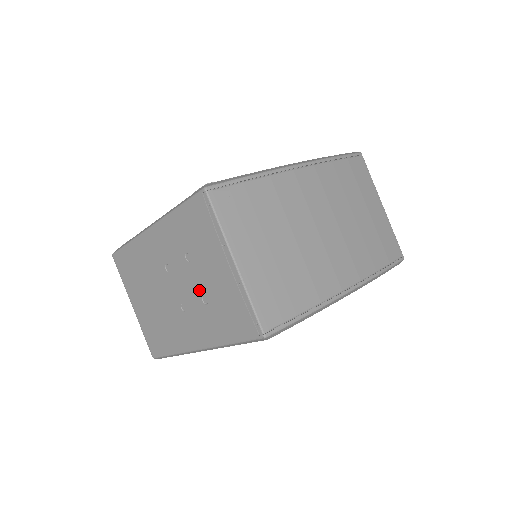
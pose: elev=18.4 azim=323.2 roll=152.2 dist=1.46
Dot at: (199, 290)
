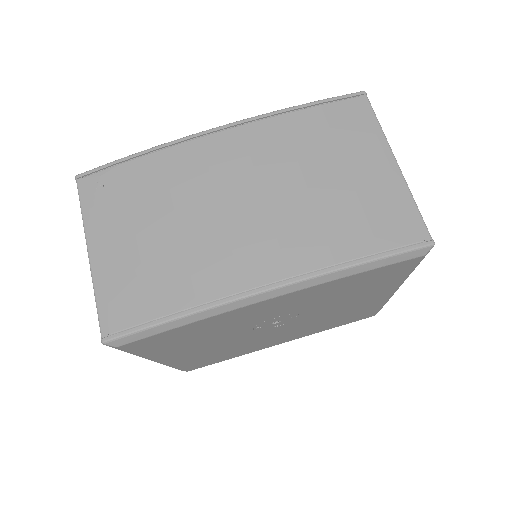
Dot at: occluded
